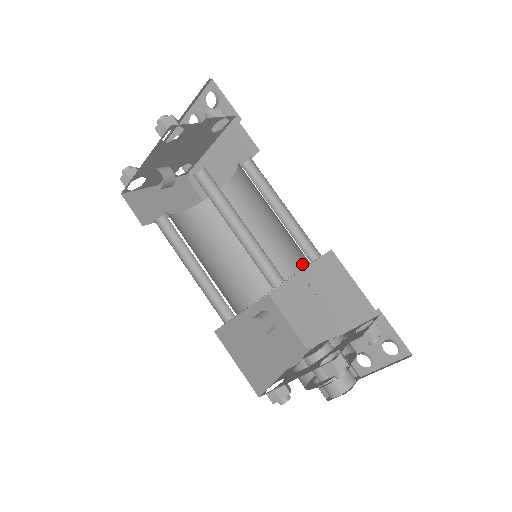
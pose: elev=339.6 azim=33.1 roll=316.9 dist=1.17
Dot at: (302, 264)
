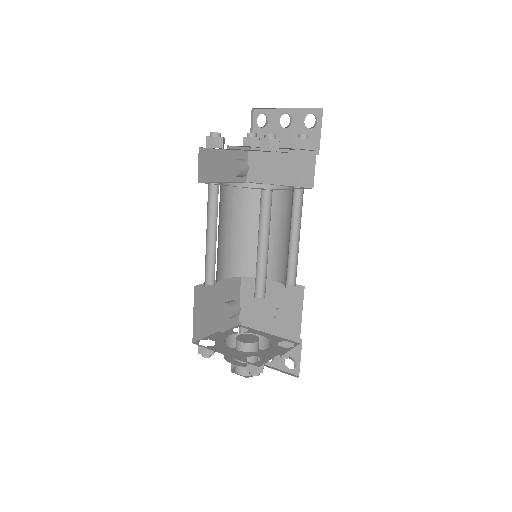
Dot at: (279, 279)
